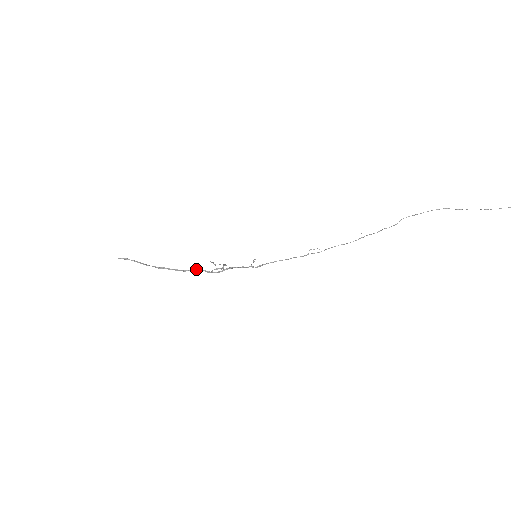
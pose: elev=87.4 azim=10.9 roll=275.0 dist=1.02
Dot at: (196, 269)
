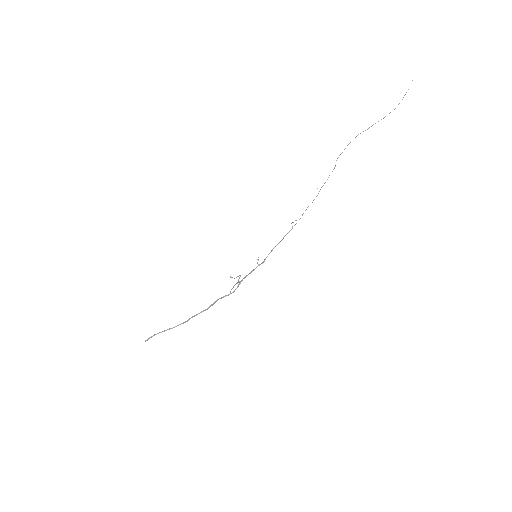
Dot at: (217, 300)
